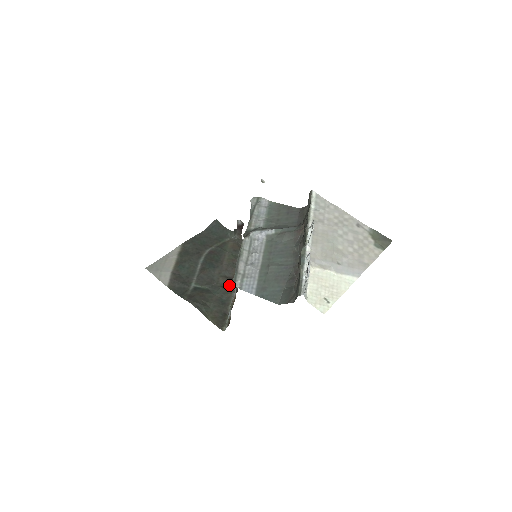
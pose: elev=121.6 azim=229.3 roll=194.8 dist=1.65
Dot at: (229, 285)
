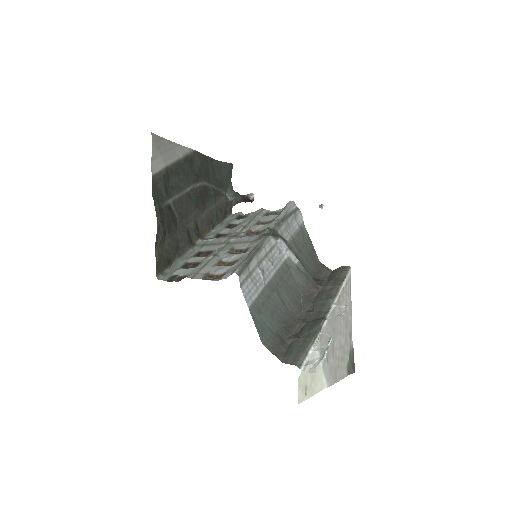
Dot at: (193, 237)
